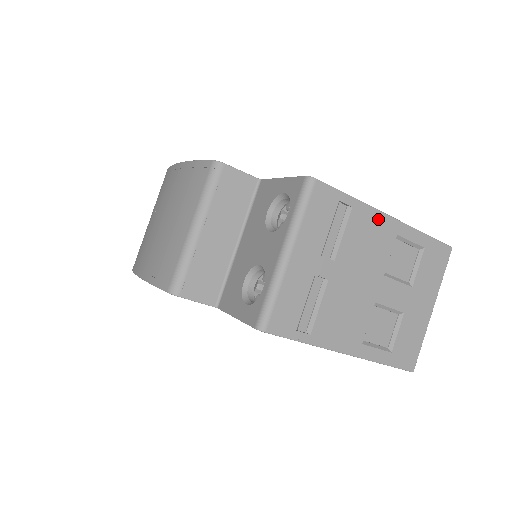
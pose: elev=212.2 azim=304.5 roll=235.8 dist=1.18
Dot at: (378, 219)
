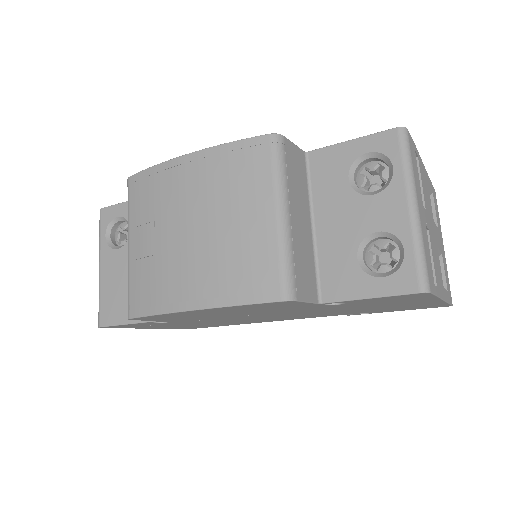
Dot at: (423, 168)
